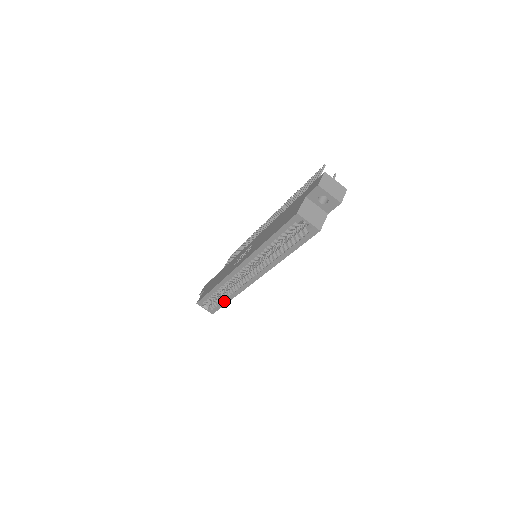
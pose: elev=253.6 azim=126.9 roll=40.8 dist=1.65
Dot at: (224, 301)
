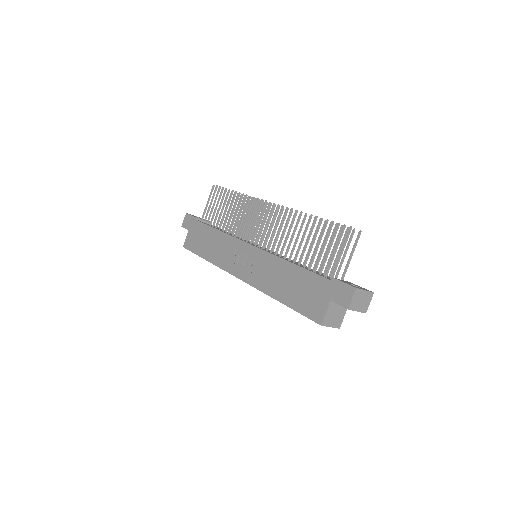
Dot at: occluded
